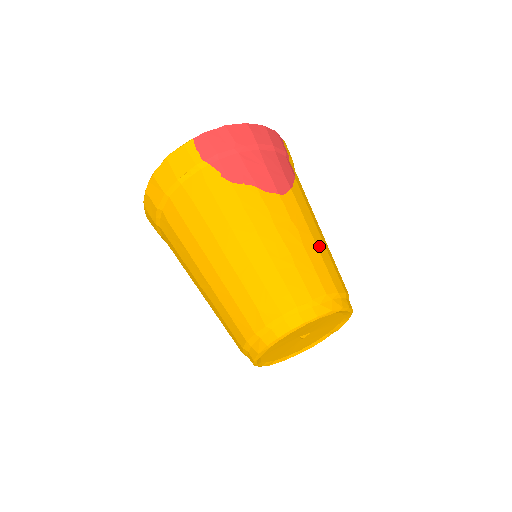
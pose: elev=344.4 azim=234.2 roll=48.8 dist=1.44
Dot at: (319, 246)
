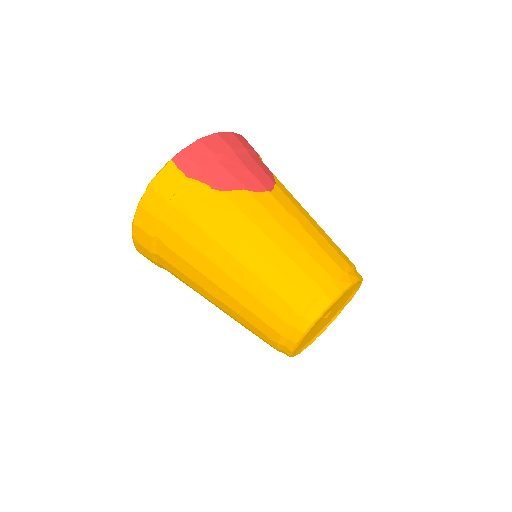
Dot at: (318, 229)
